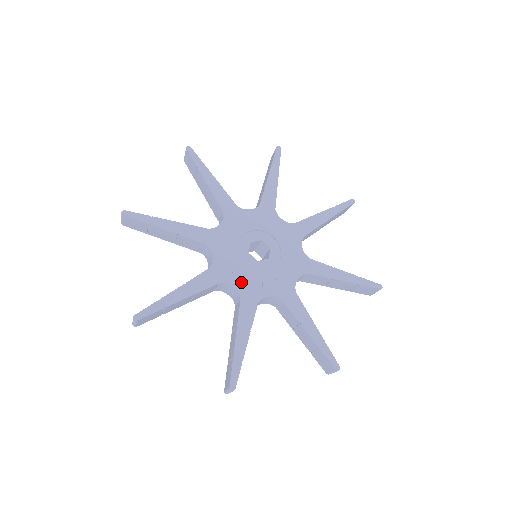
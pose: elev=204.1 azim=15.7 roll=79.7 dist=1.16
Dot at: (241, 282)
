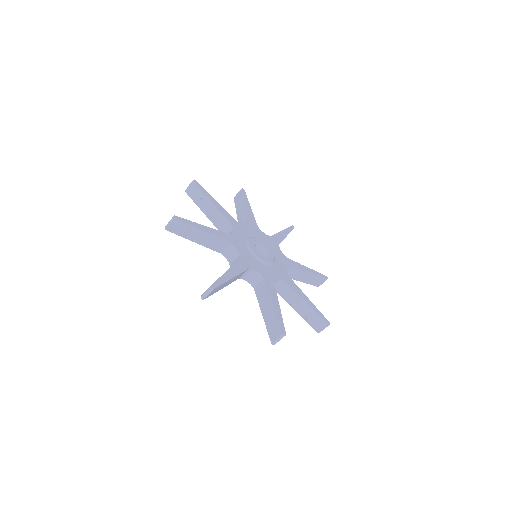
Dot at: (244, 253)
